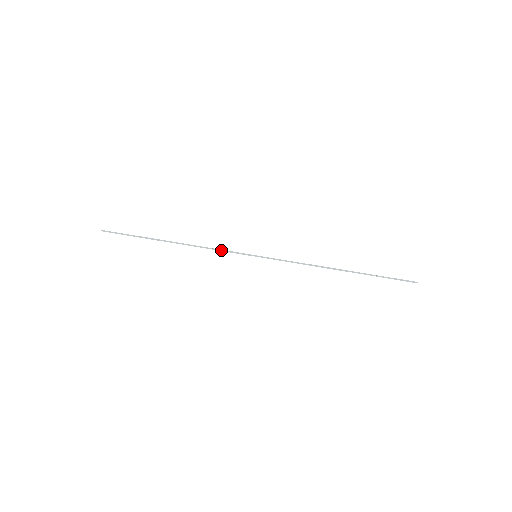
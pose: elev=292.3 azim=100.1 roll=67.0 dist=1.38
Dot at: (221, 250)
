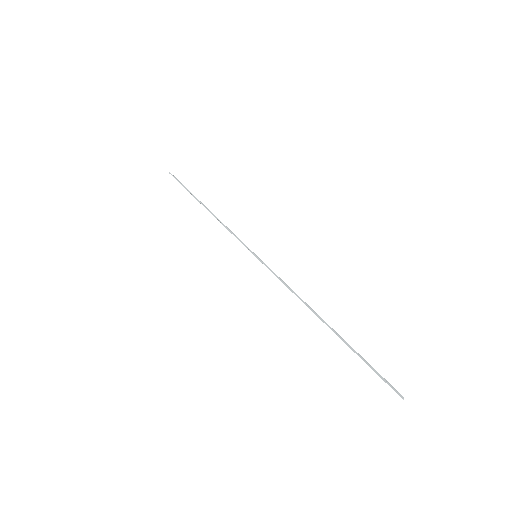
Dot at: (233, 234)
